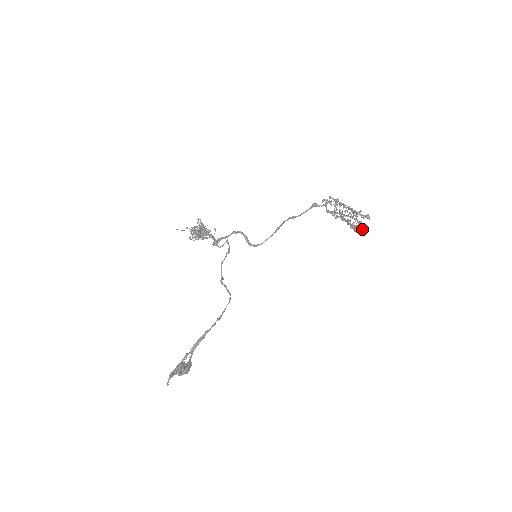
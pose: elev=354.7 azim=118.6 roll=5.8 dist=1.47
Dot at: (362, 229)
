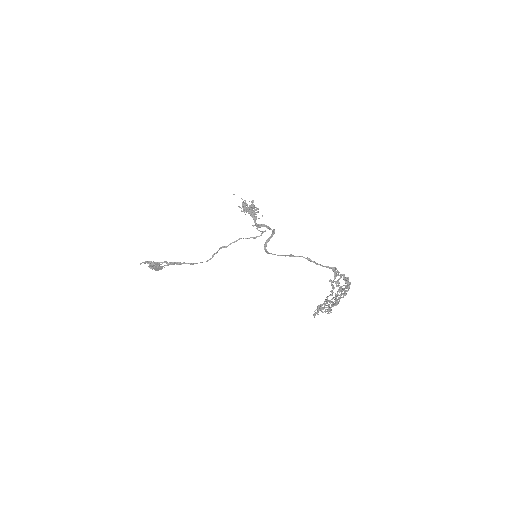
Dot at: (316, 313)
